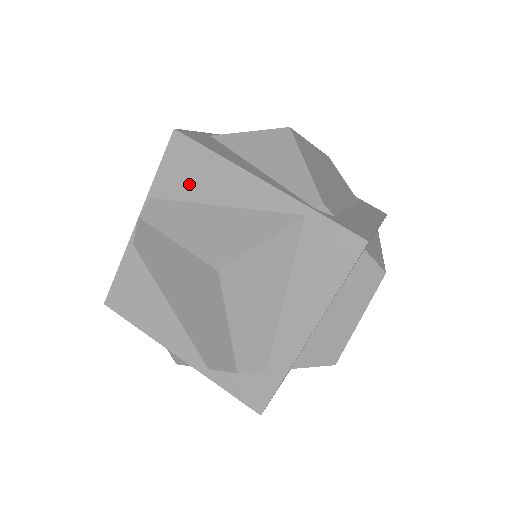
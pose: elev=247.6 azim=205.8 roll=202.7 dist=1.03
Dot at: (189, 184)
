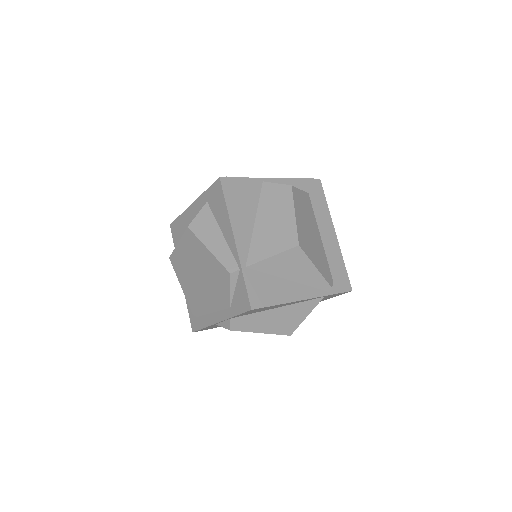
Dot at: (258, 311)
